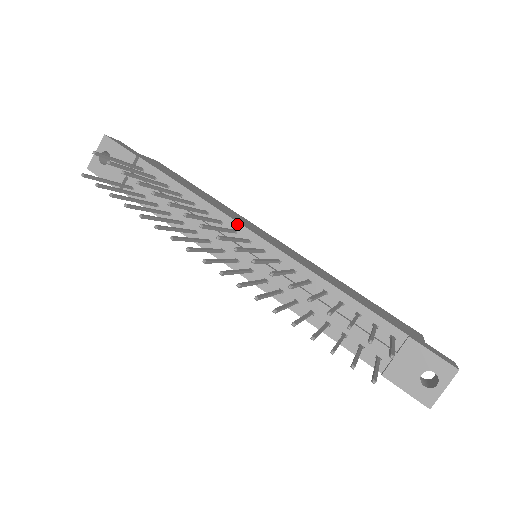
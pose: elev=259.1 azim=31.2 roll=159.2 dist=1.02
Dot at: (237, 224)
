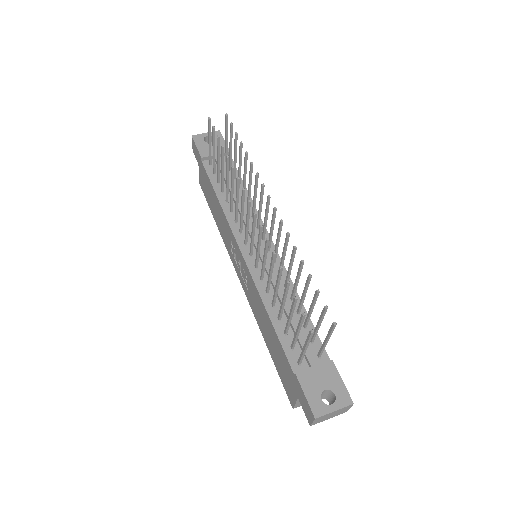
Dot at: occluded
